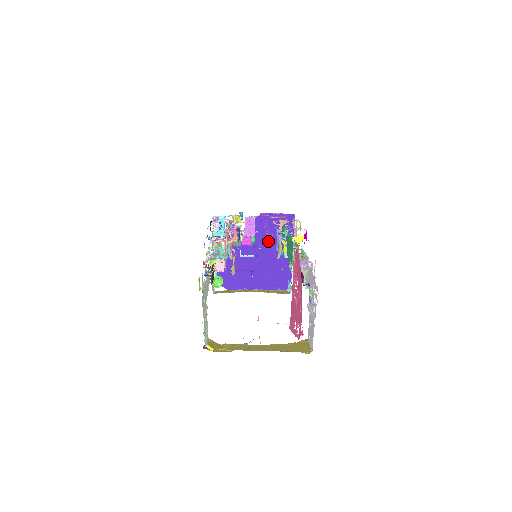
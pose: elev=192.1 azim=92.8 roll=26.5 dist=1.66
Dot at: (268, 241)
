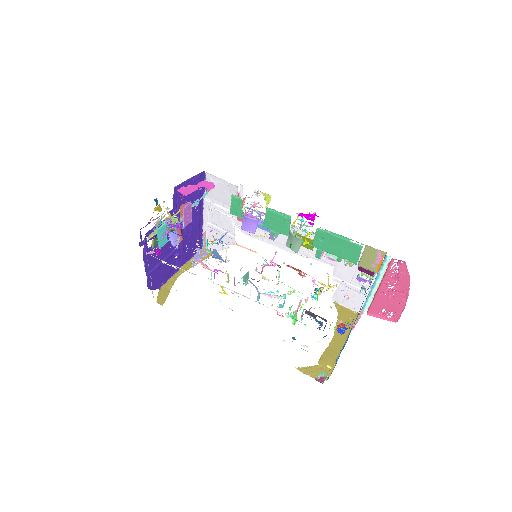
Dot at: occluded
